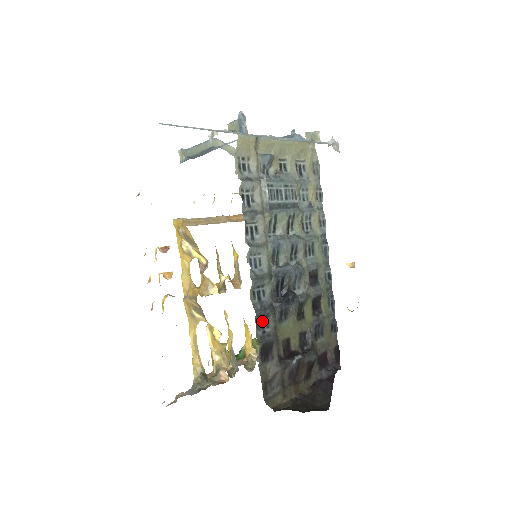
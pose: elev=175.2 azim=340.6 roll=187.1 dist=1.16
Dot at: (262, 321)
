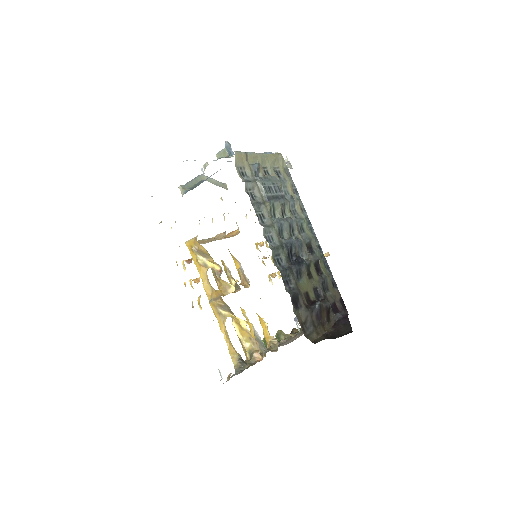
Dot at: (286, 280)
